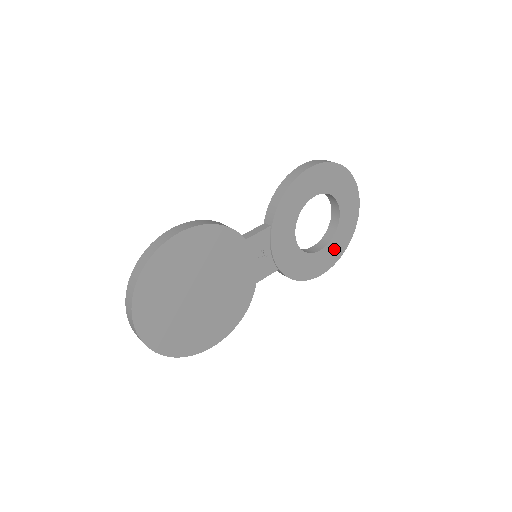
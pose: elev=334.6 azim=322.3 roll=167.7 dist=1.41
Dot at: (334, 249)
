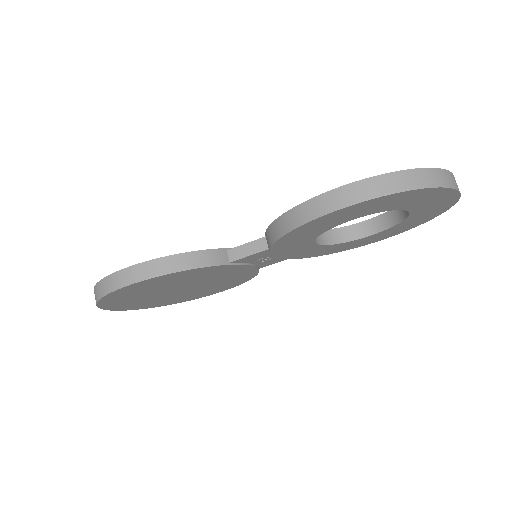
Dot at: (397, 229)
